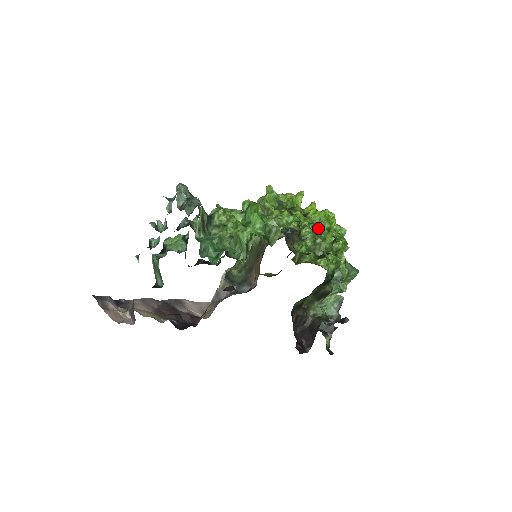
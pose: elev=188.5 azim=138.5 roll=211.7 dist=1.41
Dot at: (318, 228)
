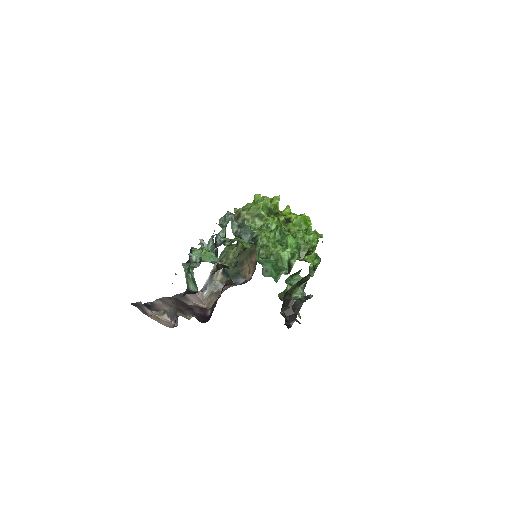
Dot at: occluded
